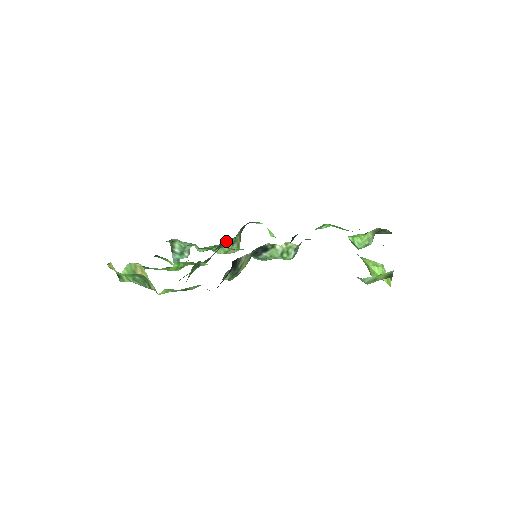
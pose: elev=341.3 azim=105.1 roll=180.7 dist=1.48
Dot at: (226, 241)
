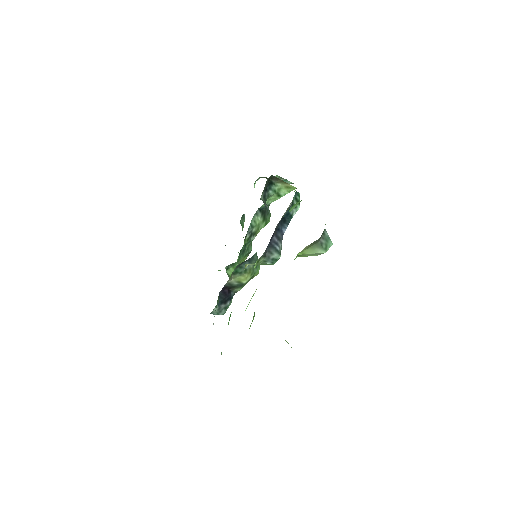
Dot at: (262, 205)
